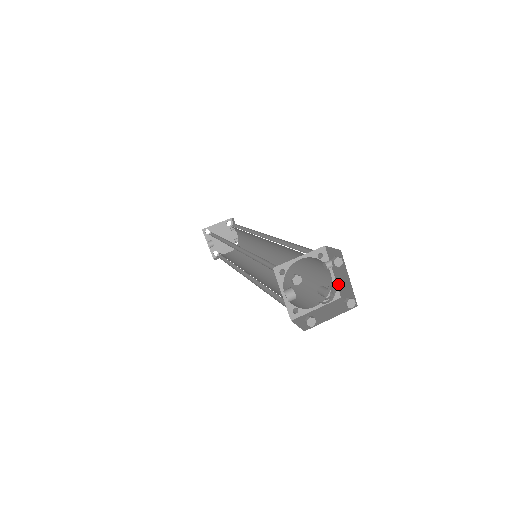
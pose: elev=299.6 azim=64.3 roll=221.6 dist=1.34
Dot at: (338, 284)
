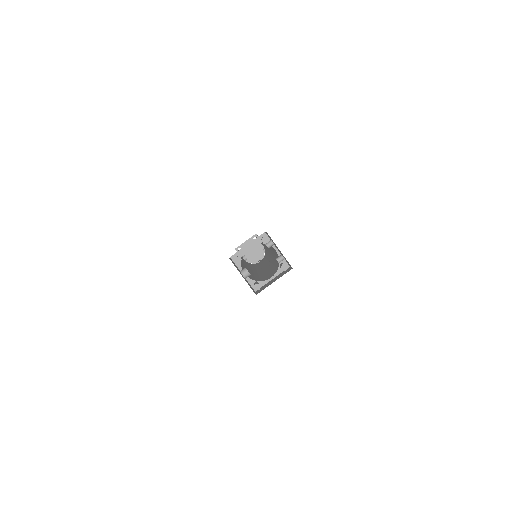
Dot at: (280, 257)
